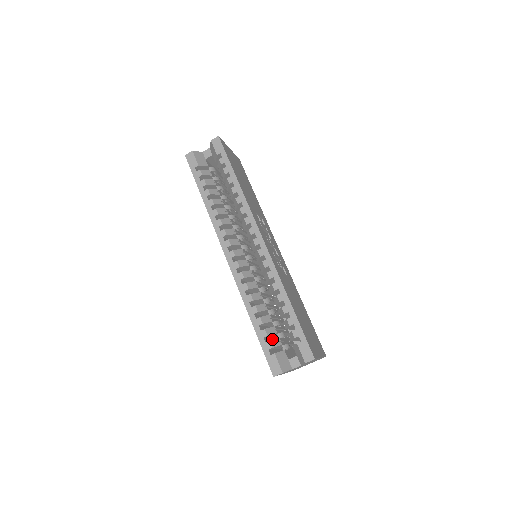
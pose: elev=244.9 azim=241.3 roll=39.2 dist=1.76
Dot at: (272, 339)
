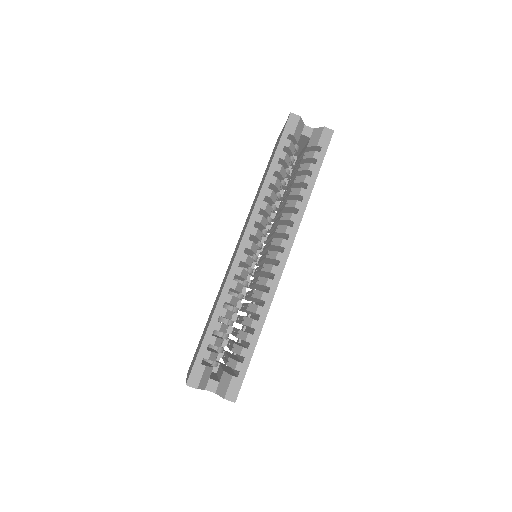
Dot at: occluded
